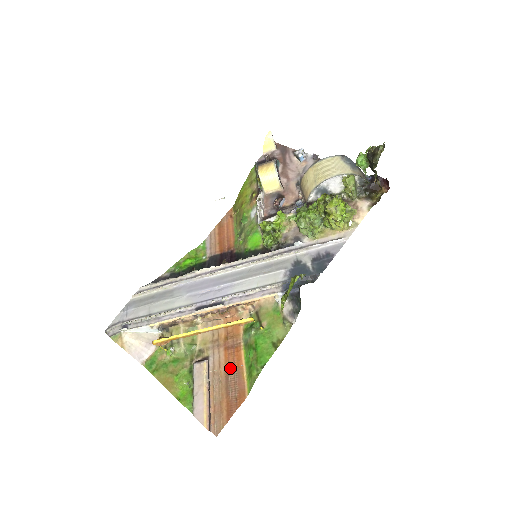
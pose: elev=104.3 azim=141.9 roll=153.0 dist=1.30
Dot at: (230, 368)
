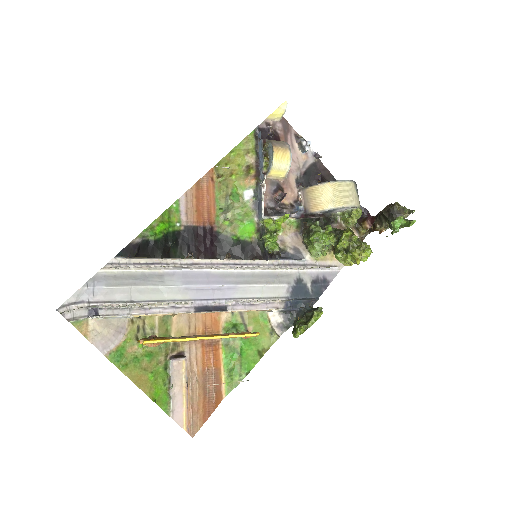
Dot at: (208, 367)
